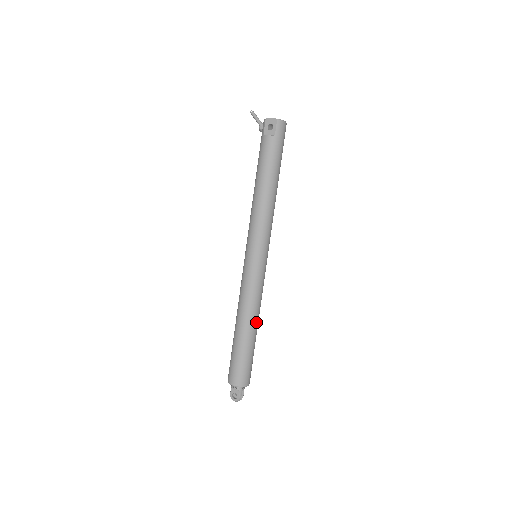
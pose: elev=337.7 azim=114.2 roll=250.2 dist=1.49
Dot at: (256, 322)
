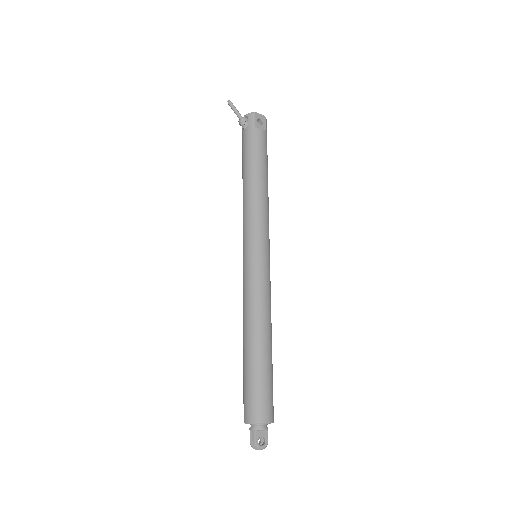
Dot at: occluded
